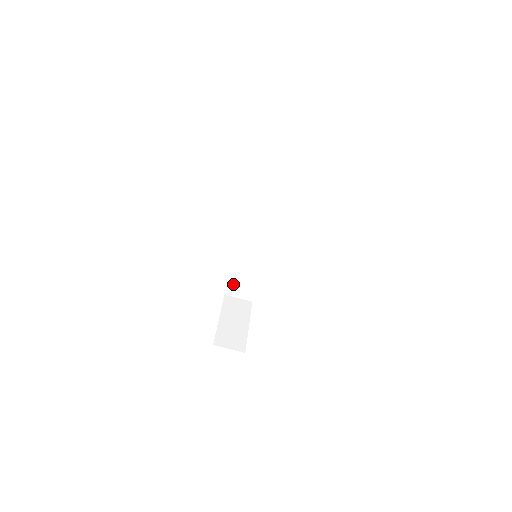
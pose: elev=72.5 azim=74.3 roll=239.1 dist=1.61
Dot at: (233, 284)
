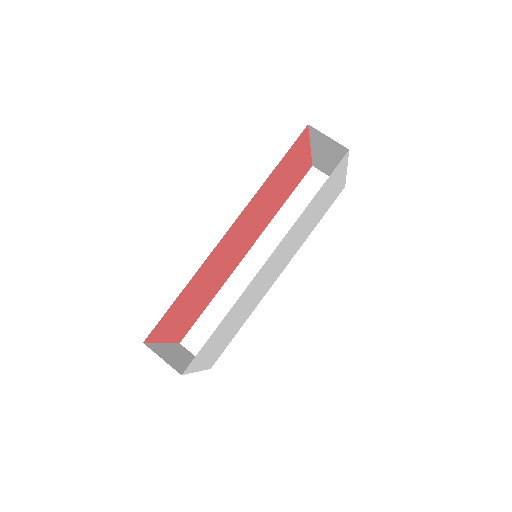
Dot at: (199, 330)
